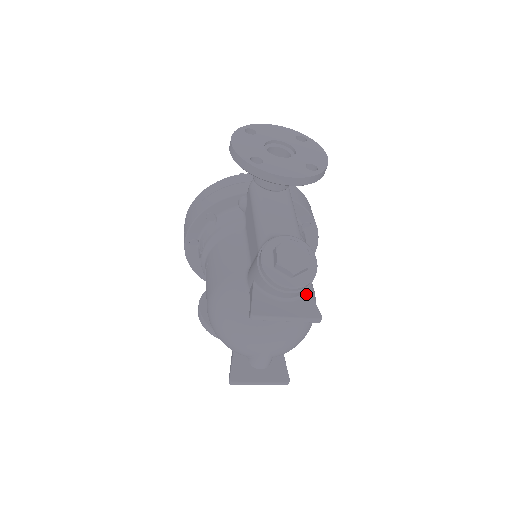
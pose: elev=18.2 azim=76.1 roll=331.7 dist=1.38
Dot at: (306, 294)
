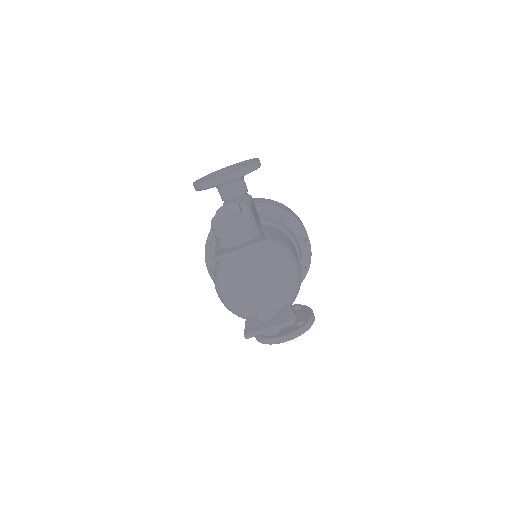
Dot at: (256, 236)
